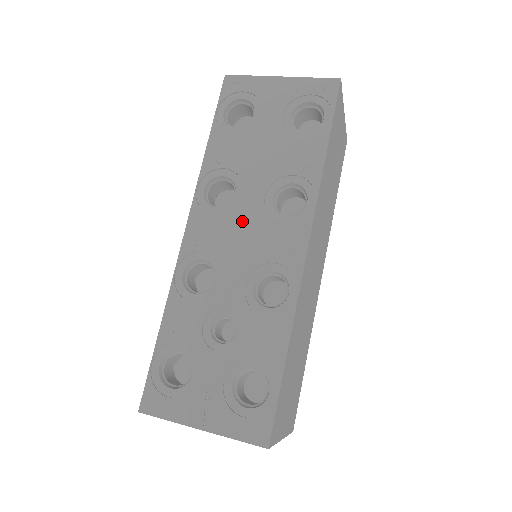
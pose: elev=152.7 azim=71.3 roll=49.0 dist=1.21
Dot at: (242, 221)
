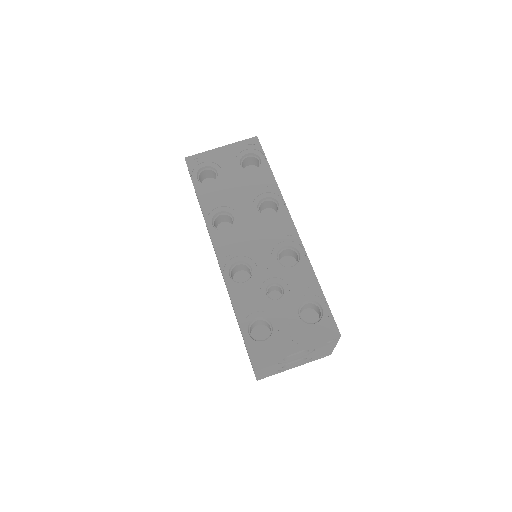
Dot at: (248, 230)
